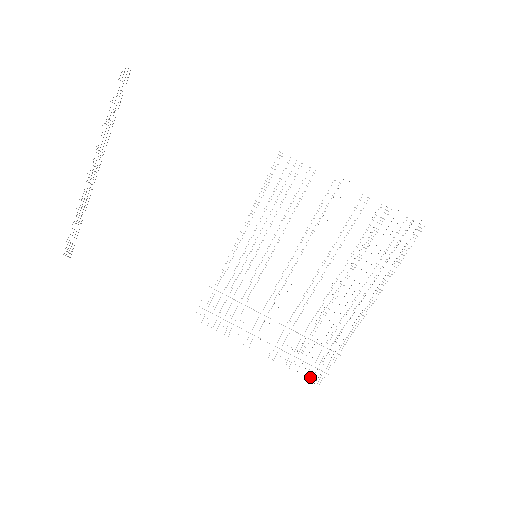
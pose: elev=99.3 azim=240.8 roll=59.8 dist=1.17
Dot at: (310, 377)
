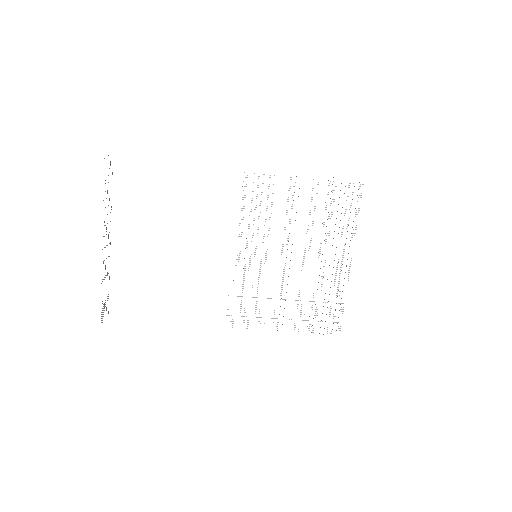
Dot at: occluded
